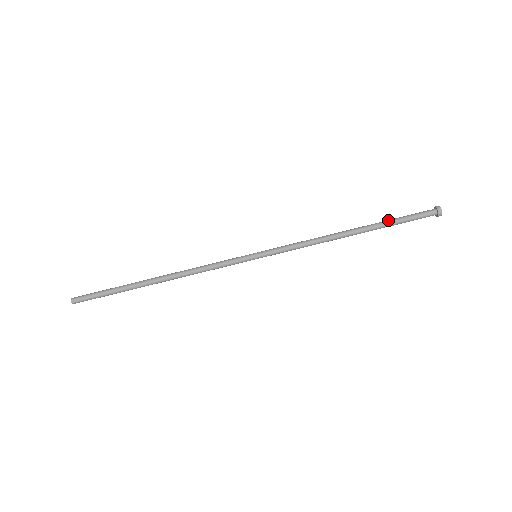
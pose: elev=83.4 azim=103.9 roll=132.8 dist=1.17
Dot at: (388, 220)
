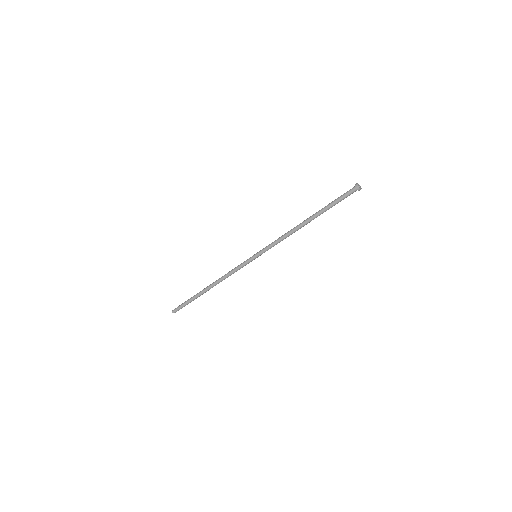
Dot at: occluded
